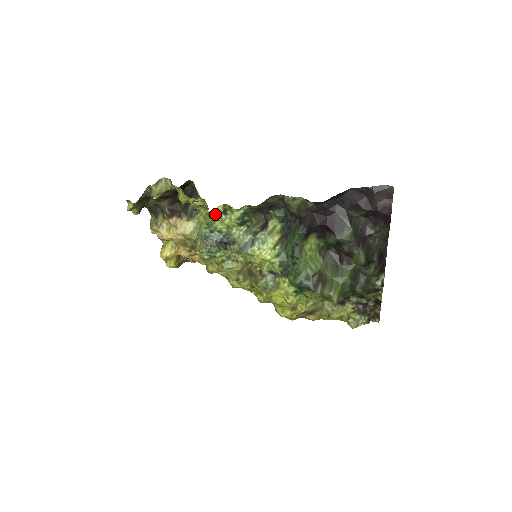
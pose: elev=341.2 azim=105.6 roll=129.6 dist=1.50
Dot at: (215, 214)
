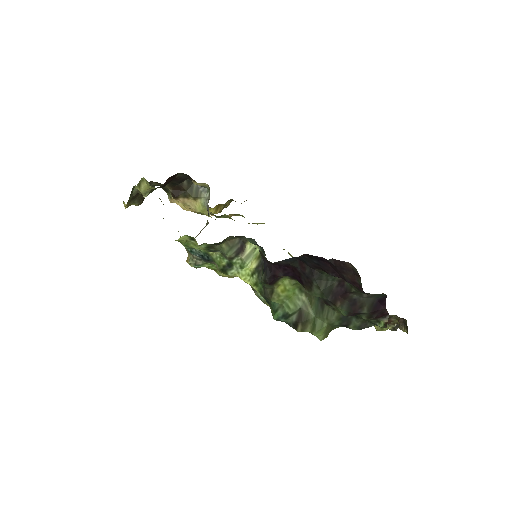
Dot at: (184, 240)
